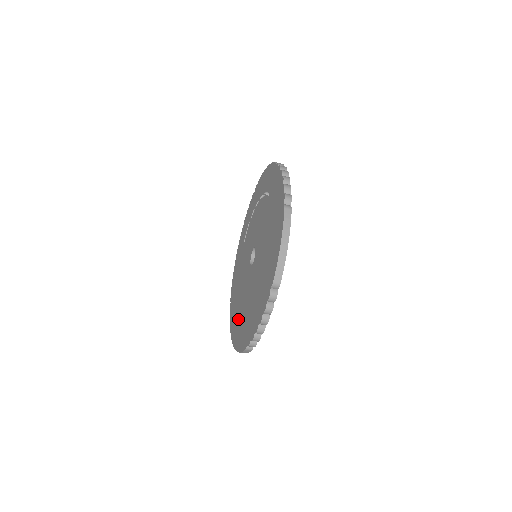
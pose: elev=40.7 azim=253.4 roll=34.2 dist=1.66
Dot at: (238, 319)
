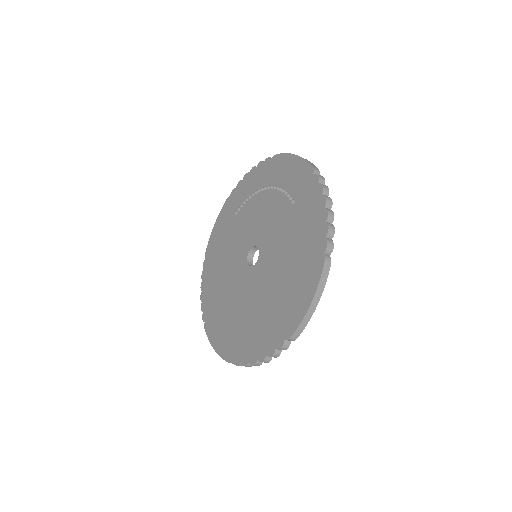
Dot at: (218, 310)
